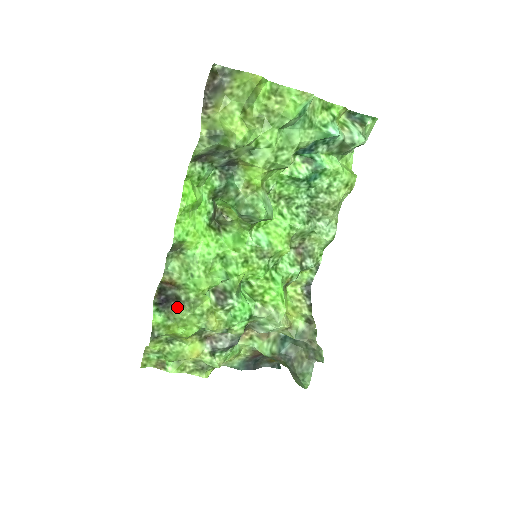
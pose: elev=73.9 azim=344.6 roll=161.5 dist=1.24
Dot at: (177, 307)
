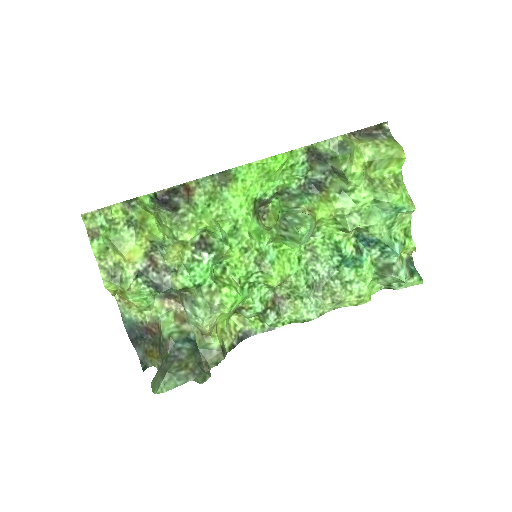
Dot at: (167, 213)
